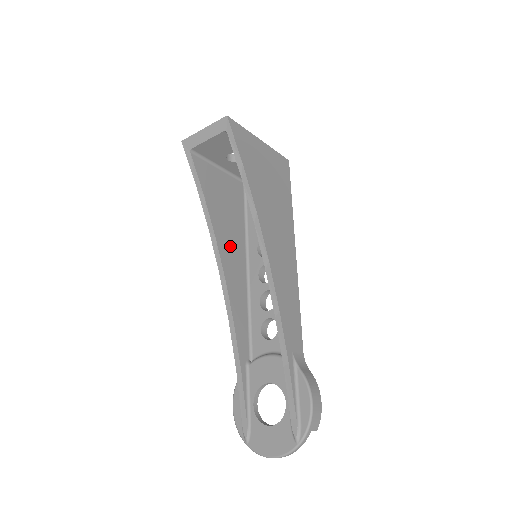
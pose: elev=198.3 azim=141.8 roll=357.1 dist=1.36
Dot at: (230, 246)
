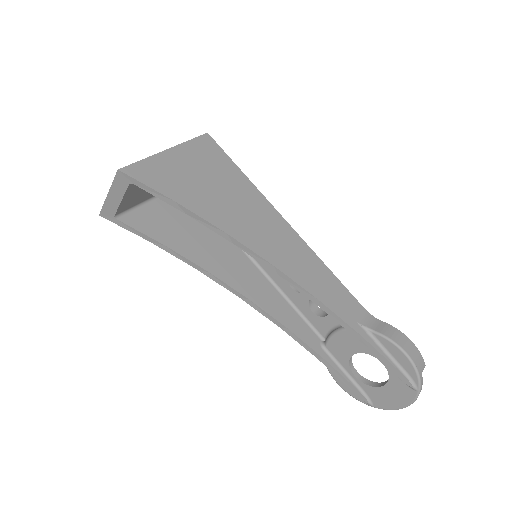
Dot at: (225, 263)
